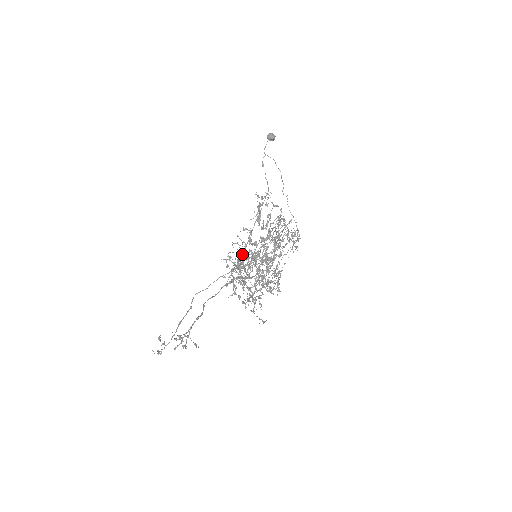
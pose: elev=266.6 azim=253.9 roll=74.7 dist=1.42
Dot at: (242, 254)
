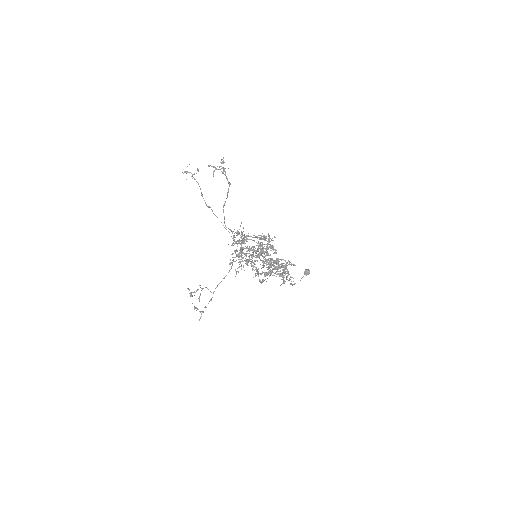
Dot at: occluded
